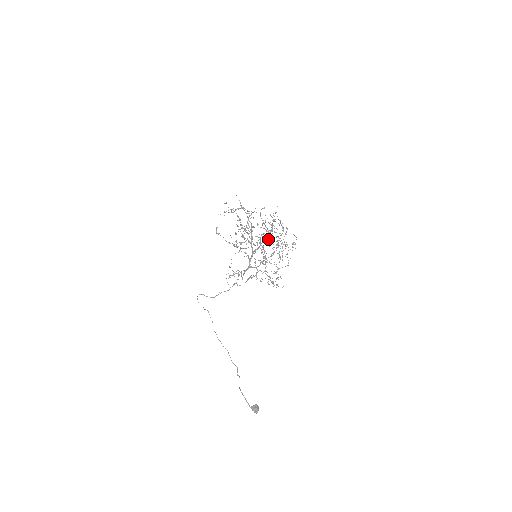
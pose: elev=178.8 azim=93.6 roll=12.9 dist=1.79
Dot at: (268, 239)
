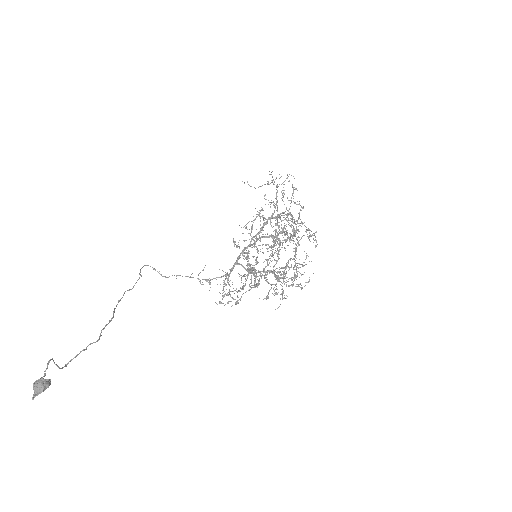
Dot at: (276, 225)
